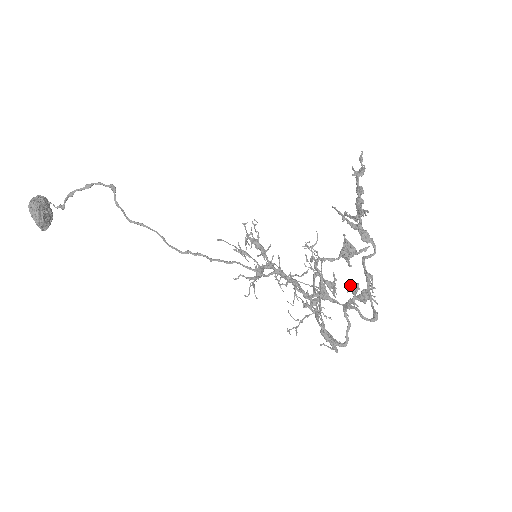
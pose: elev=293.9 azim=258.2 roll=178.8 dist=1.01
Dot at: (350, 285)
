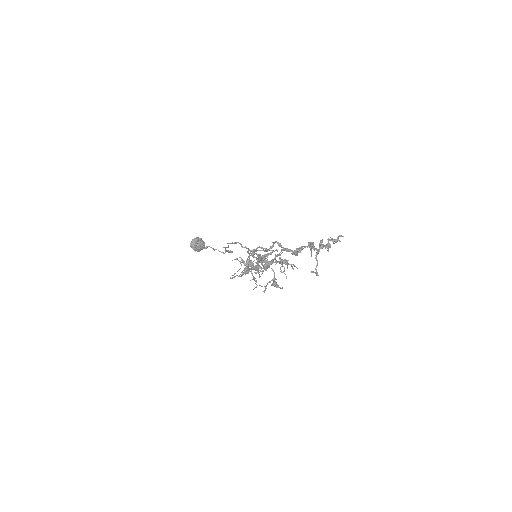
Dot at: occluded
